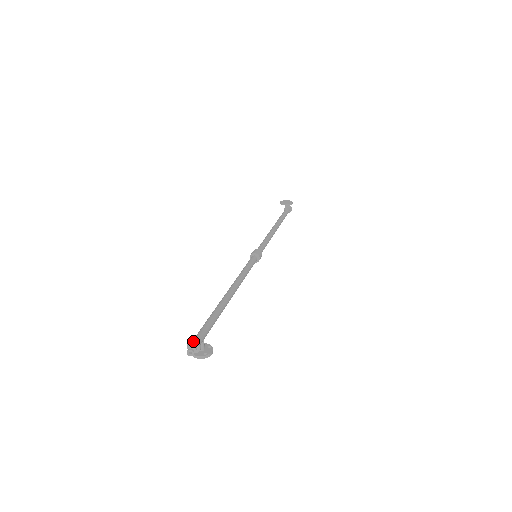
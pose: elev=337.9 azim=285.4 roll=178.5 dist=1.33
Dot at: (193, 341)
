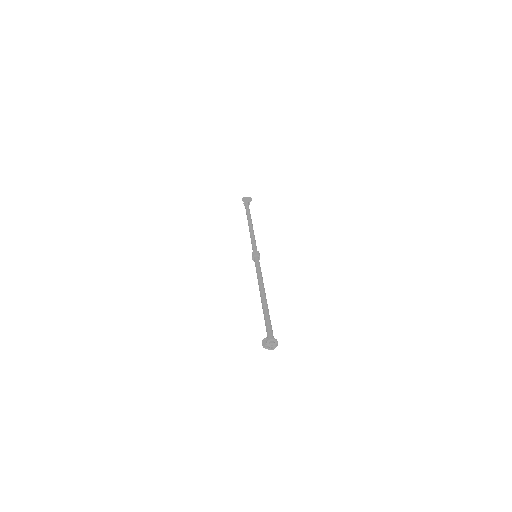
Dot at: (272, 339)
